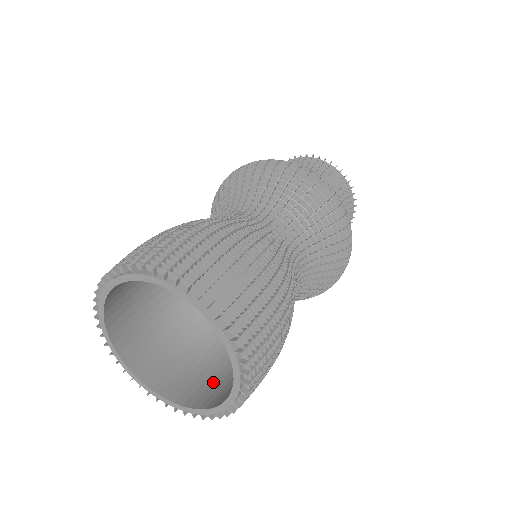
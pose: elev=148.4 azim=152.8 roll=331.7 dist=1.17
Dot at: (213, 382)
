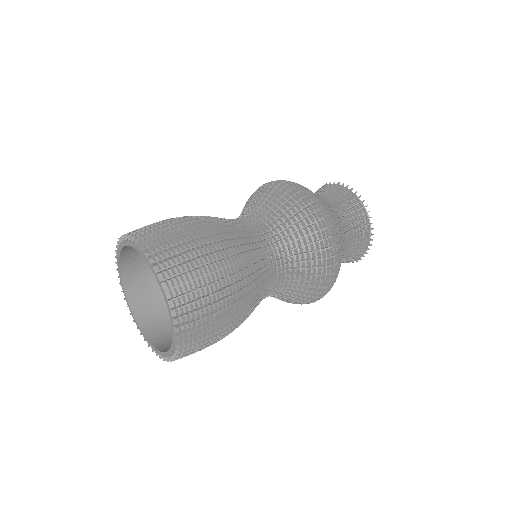
Dot at: occluded
